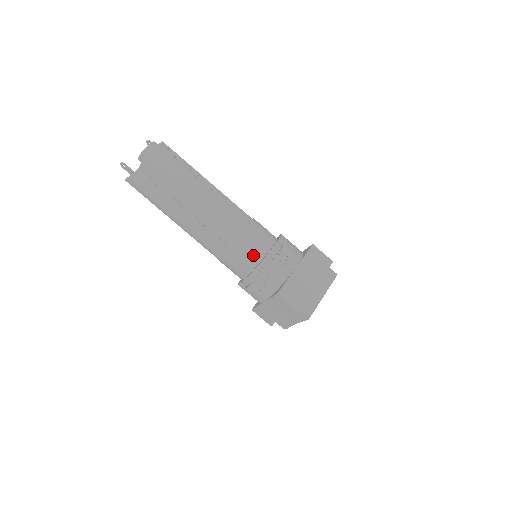
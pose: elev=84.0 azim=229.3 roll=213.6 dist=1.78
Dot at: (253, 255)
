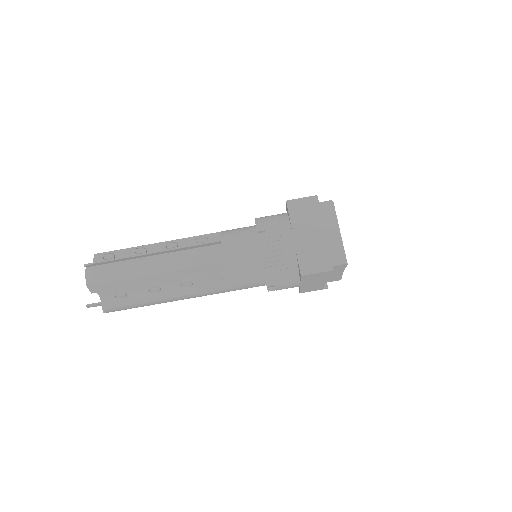
Dot at: (251, 265)
